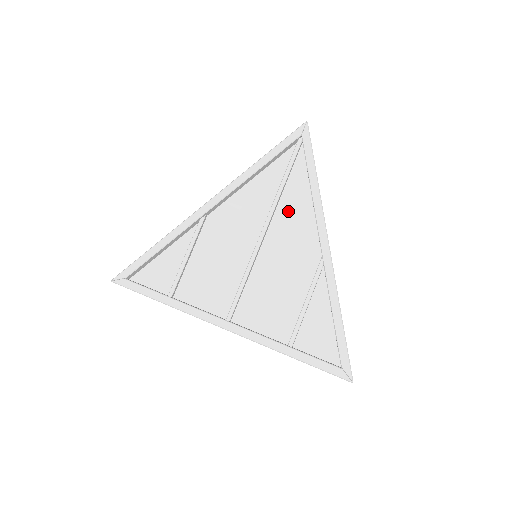
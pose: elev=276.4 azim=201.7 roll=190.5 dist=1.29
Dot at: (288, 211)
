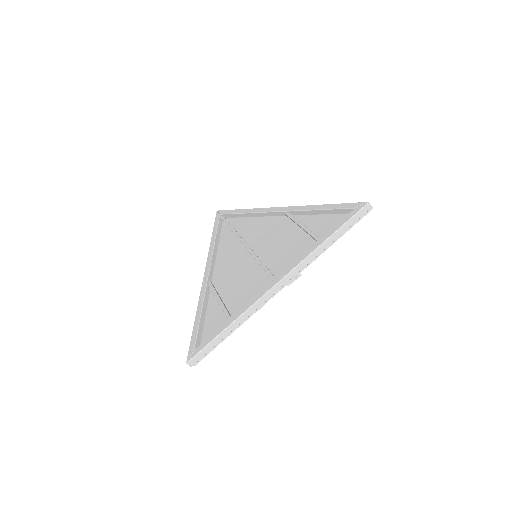
Dot at: (249, 232)
